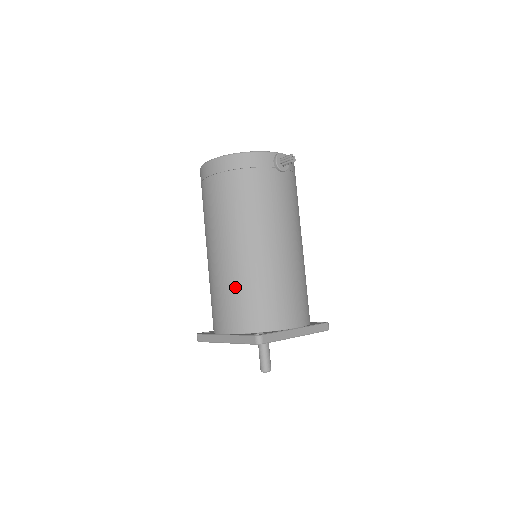
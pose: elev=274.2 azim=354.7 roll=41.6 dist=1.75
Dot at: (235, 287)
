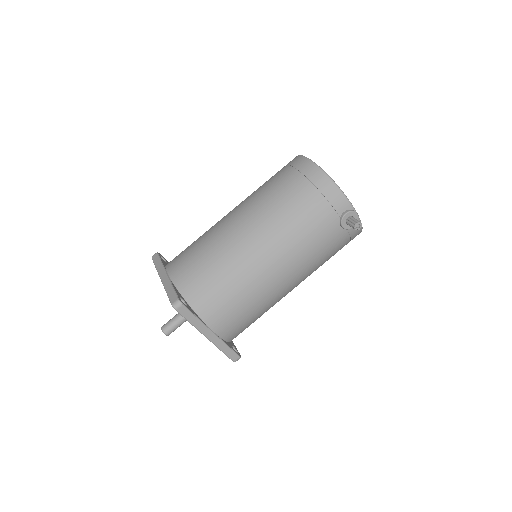
Dot at: (211, 254)
